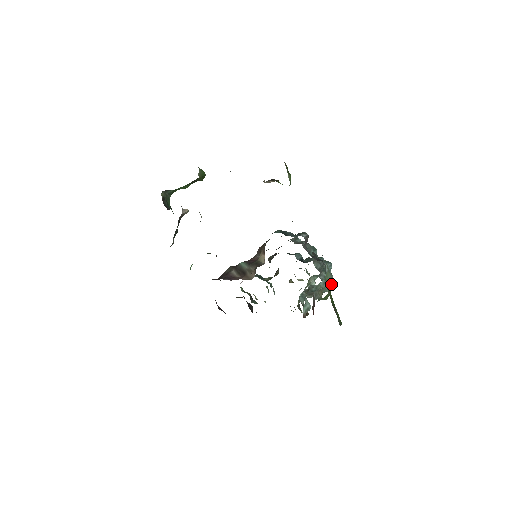
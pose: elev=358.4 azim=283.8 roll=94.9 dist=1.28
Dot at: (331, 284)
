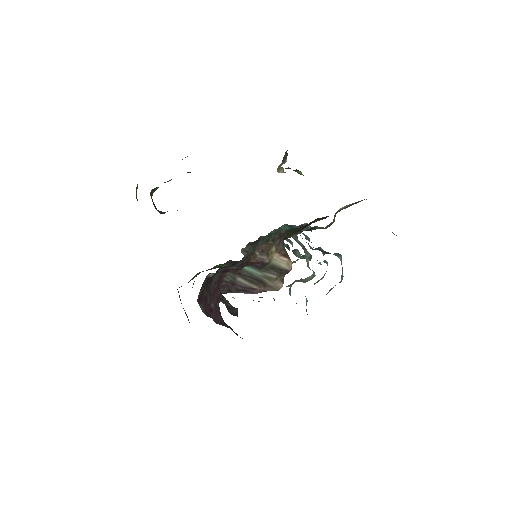
Dot at: (342, 277)
